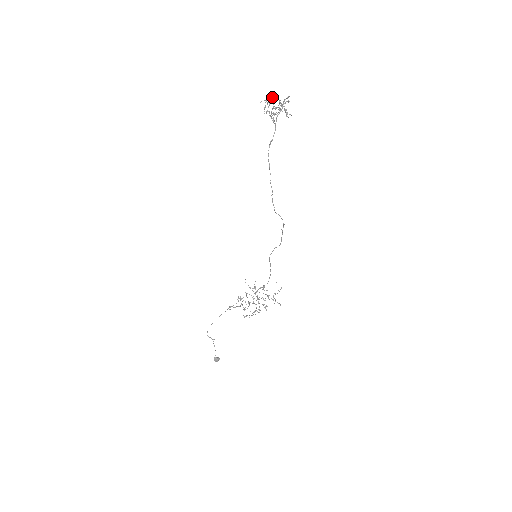
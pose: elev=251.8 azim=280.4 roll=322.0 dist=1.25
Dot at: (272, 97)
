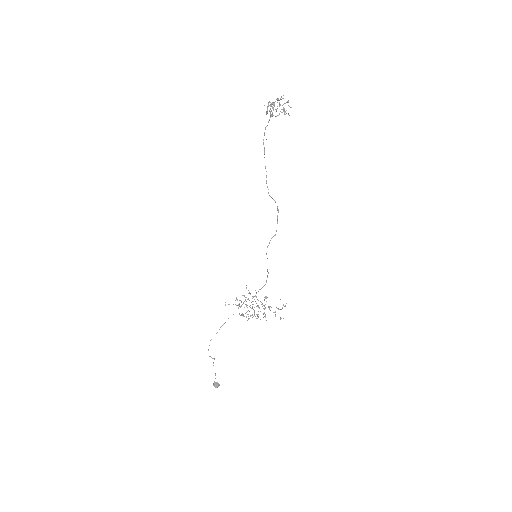
Dot at: occluded
